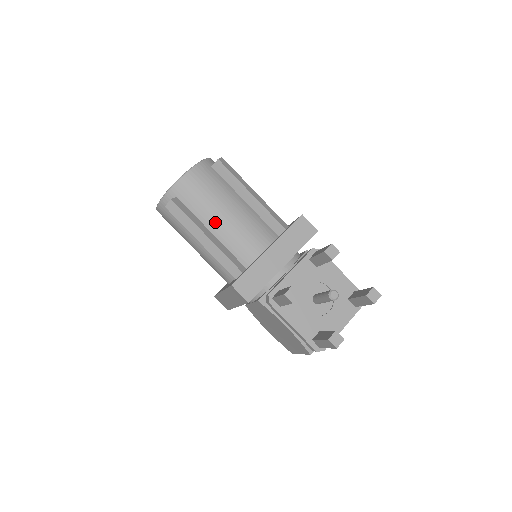
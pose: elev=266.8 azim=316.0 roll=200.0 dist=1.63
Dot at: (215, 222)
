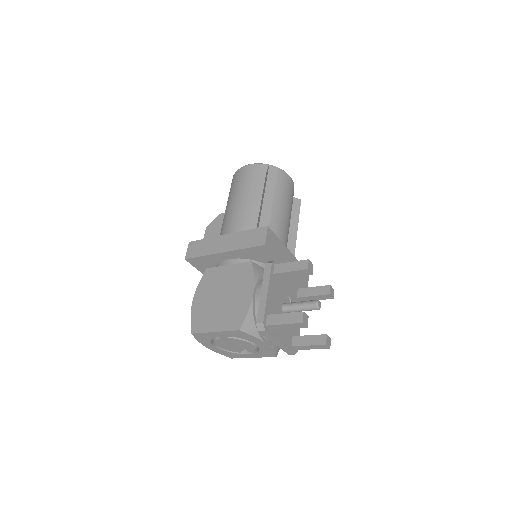
Dot at: (278, 206)
